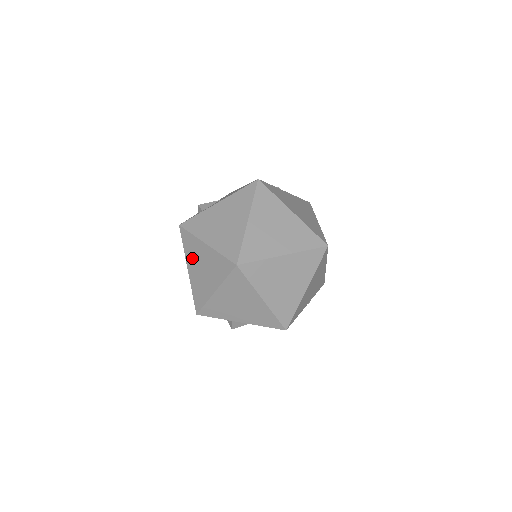
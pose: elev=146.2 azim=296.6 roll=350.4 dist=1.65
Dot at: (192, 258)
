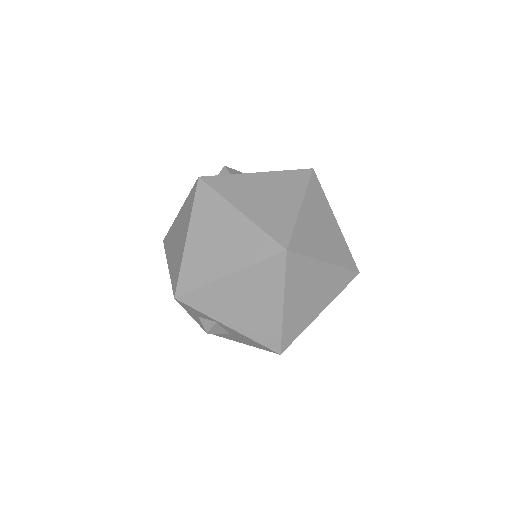
Dot at: (204, 223)
